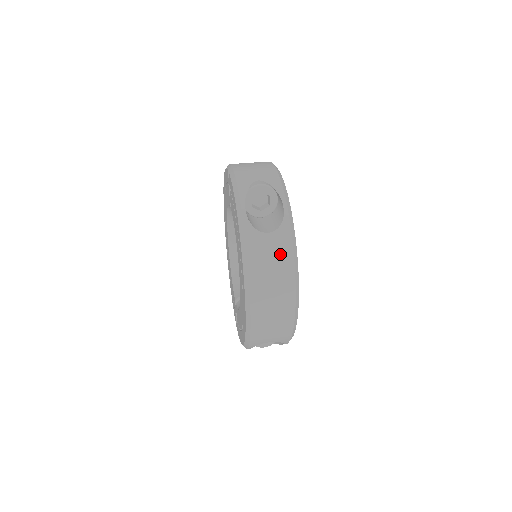
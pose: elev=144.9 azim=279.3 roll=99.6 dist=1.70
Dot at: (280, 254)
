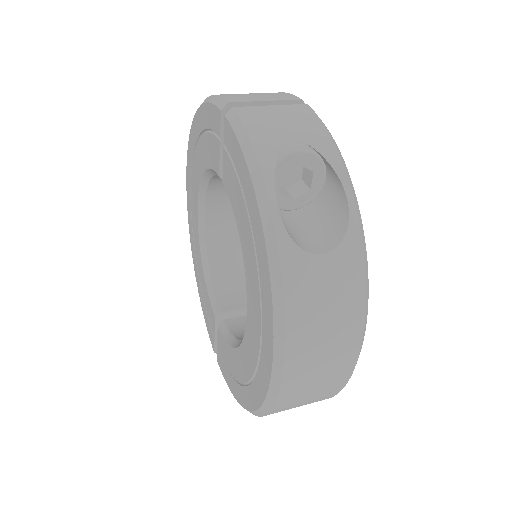
Dot at: (343, 293)
